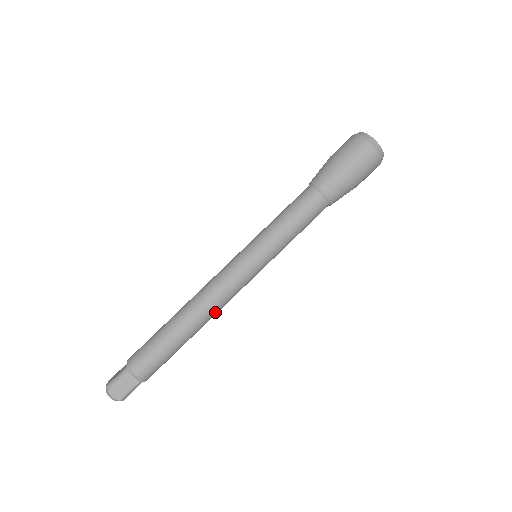
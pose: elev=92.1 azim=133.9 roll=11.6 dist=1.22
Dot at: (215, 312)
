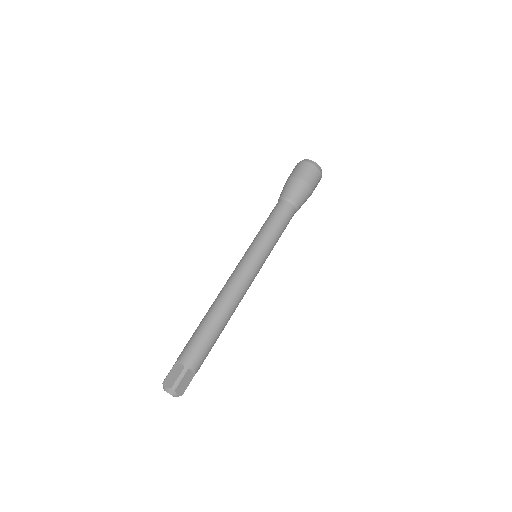
Dot at: (232, 297)
